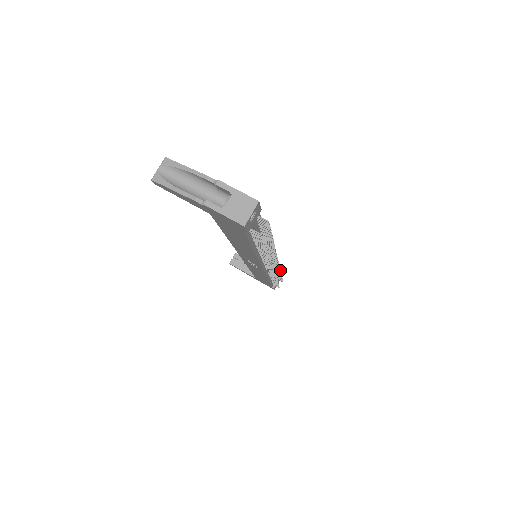
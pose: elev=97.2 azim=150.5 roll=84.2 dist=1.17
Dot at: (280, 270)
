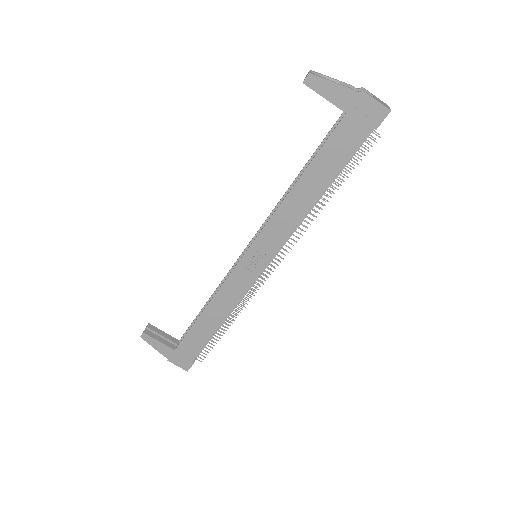
Dot at: (251, 296)
